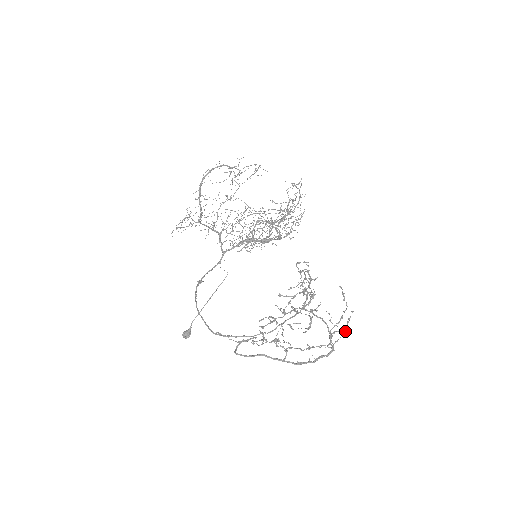
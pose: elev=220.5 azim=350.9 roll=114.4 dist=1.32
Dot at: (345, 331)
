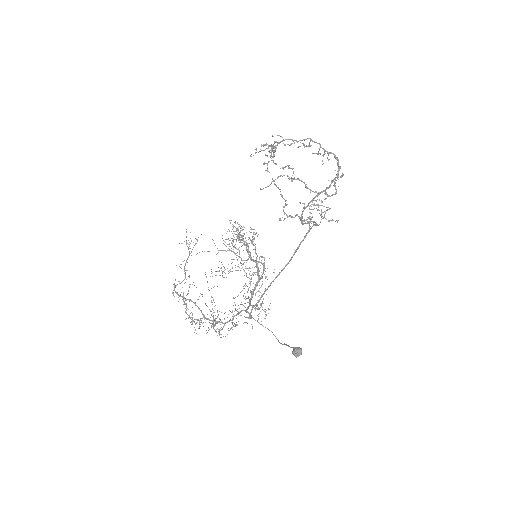
Dot at: occluded
